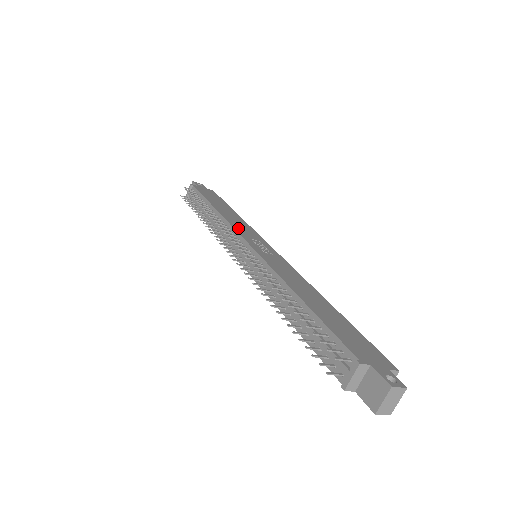
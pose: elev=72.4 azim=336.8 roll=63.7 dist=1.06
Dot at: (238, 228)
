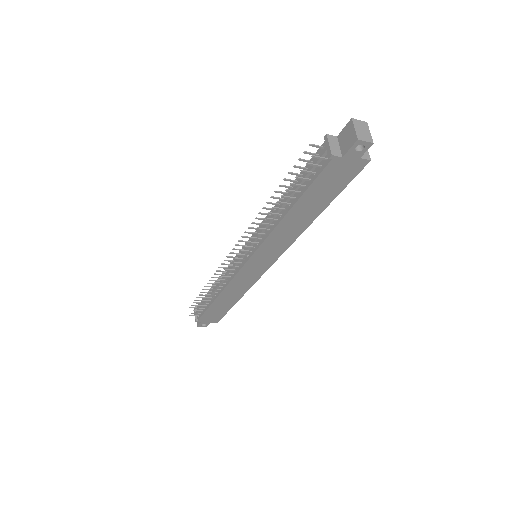
Dot at: occluded
